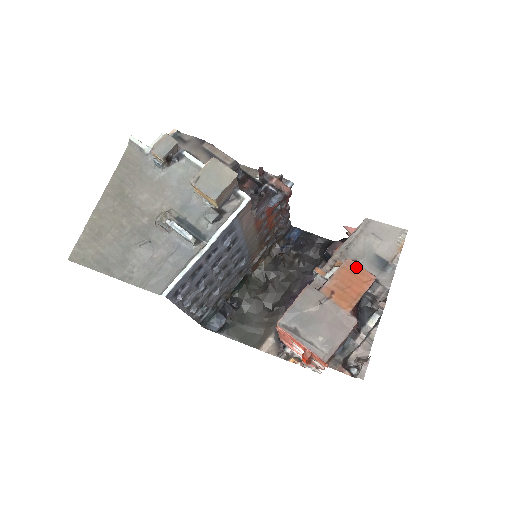
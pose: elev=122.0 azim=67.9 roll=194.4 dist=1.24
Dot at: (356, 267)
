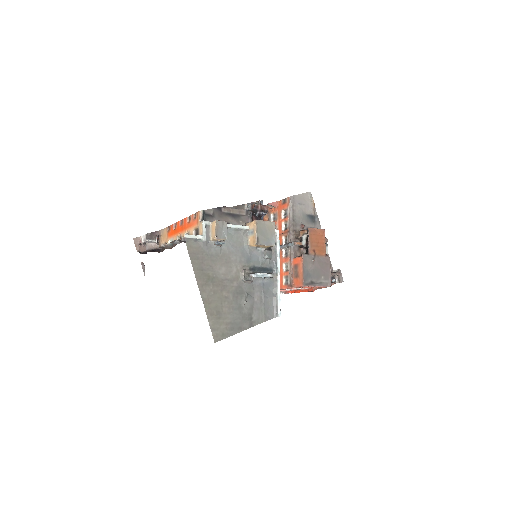
Dot at: (314, 230)
